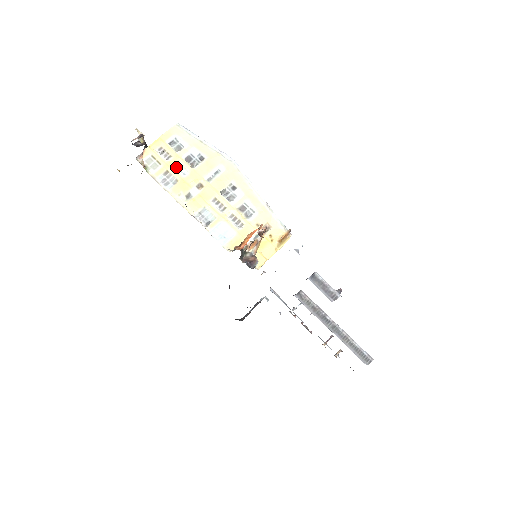
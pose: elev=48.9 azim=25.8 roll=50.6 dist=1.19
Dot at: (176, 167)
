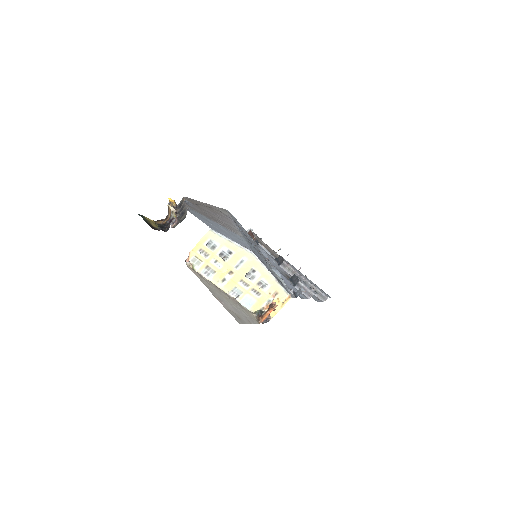
Dot at: (213, 262)
